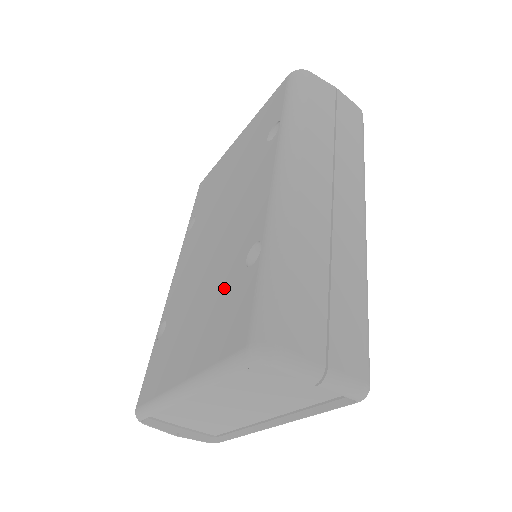
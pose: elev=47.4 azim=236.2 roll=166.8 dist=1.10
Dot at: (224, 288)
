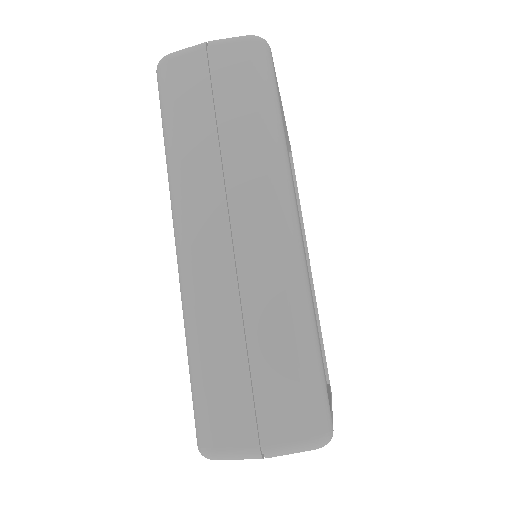
Dot at: occluded
